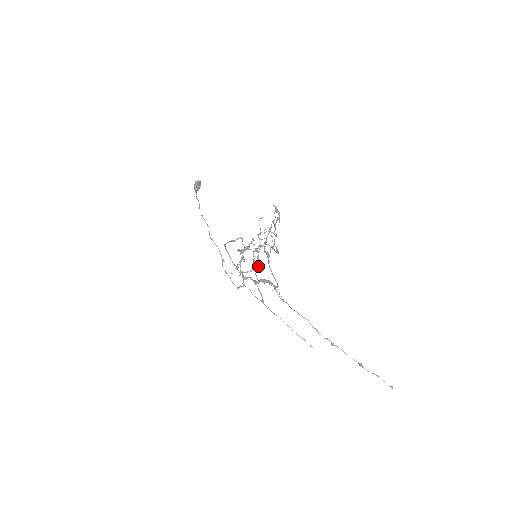
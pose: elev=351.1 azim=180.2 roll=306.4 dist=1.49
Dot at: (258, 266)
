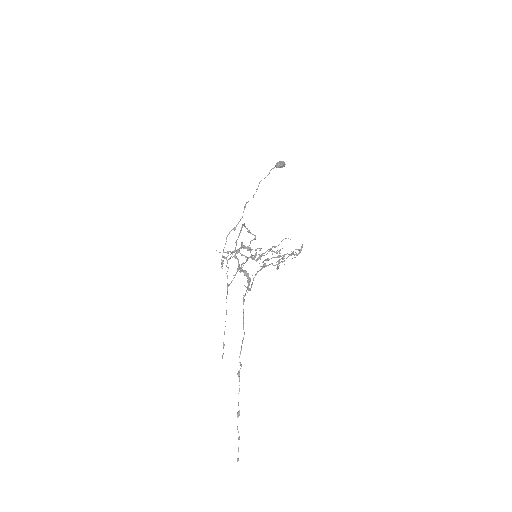
Dot at: occluded
